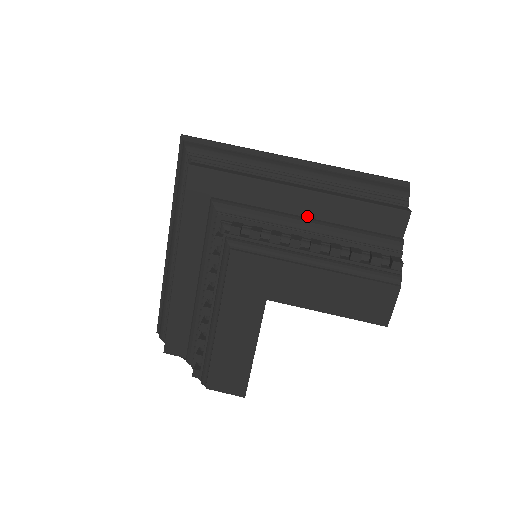
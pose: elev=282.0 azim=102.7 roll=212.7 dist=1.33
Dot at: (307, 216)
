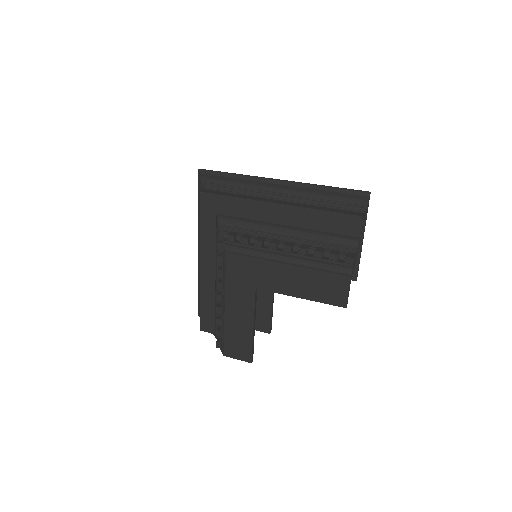
Dot at: (286, 224)
